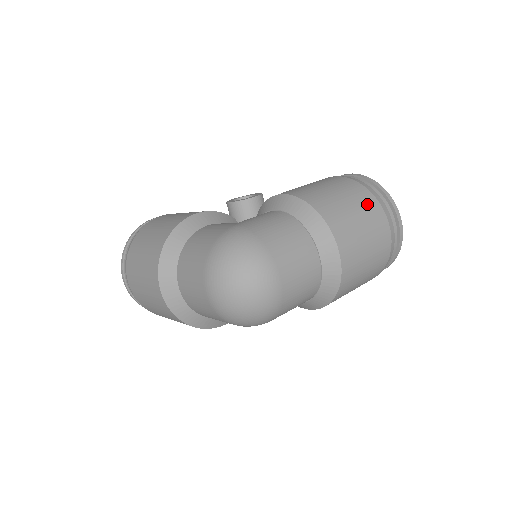
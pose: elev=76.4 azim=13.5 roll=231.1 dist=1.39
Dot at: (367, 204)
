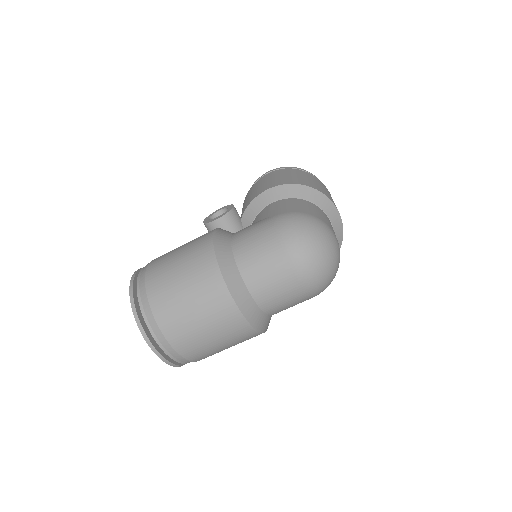
Dot at: (315, 178)
